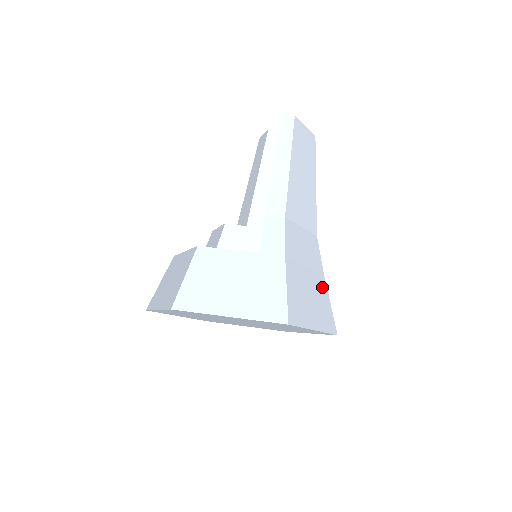
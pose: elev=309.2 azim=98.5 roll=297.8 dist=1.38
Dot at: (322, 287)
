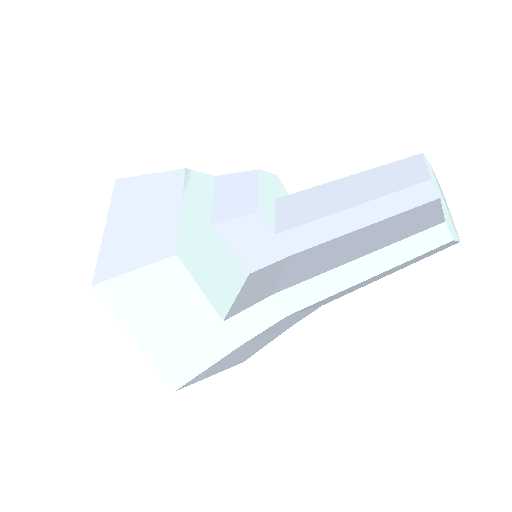
Dot at: (270, 340)
